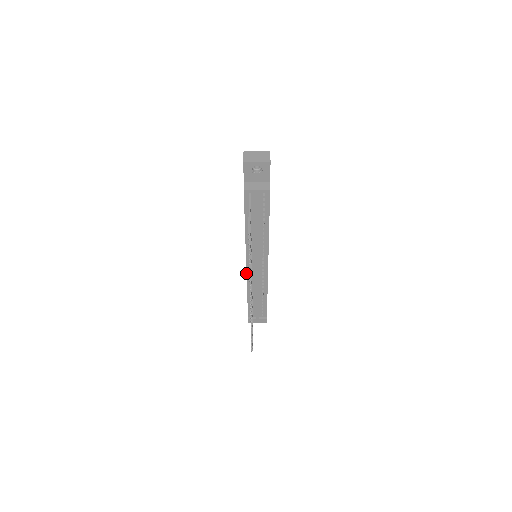
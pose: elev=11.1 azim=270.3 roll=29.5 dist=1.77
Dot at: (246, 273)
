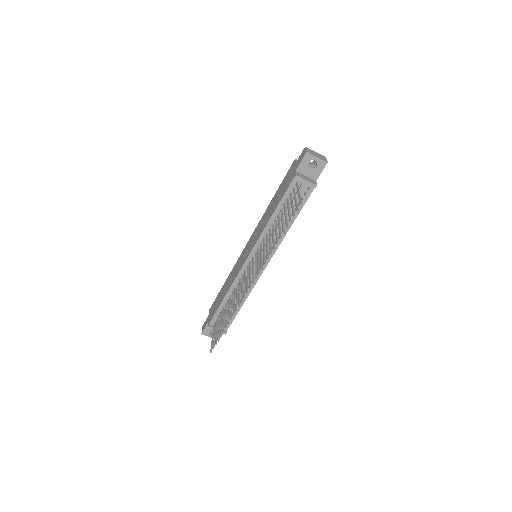
Dot at: (241, 268)
